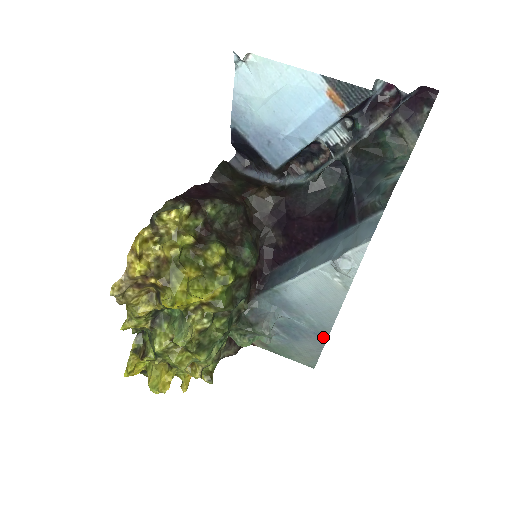
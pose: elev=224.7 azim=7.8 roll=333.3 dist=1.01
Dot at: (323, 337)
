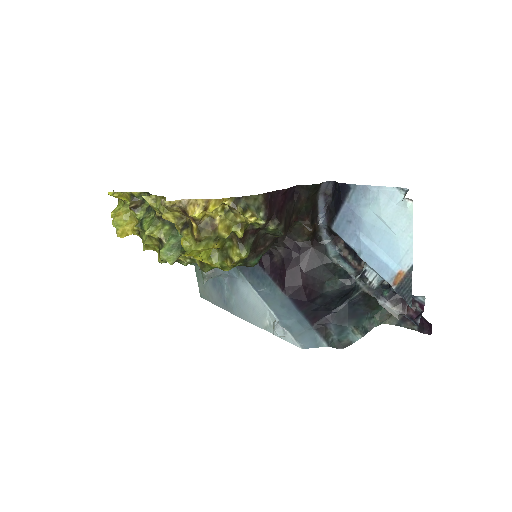
Dot at: (225, 307)
